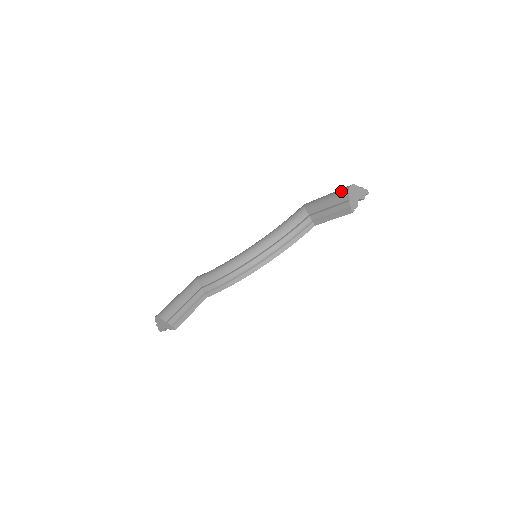
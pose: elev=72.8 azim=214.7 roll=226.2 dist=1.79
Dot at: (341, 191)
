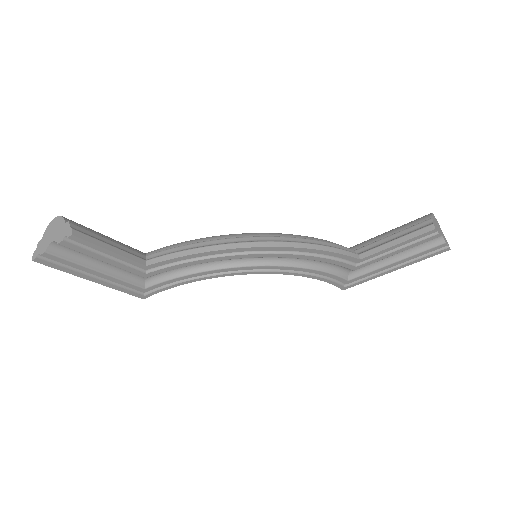
Dot at: (418, 218)
